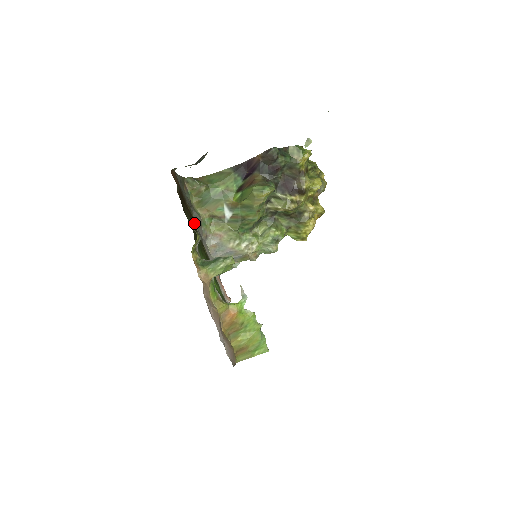
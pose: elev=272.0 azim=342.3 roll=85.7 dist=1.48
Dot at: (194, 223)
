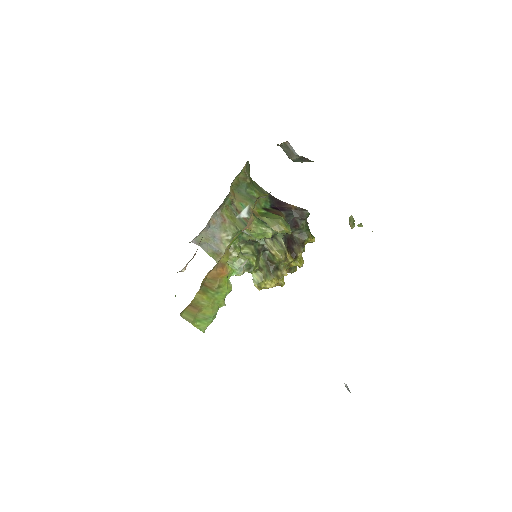
Dot at: occluded
